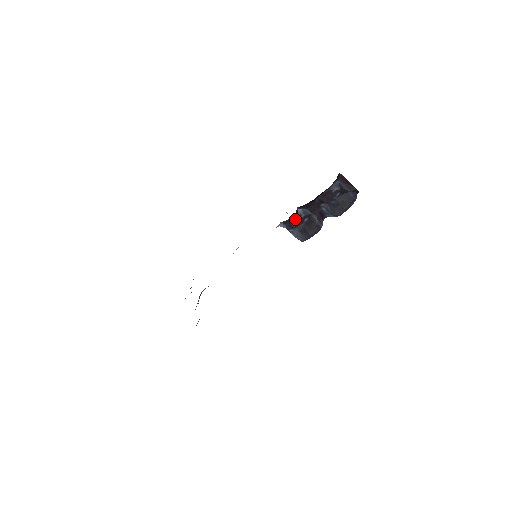
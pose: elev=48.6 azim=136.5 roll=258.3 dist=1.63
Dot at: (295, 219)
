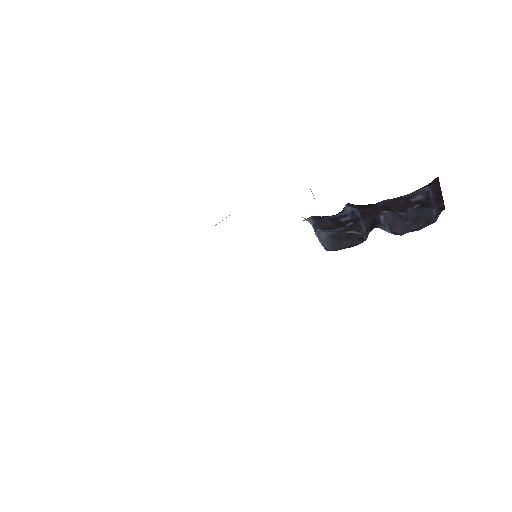
Dot at: (334, 218)
